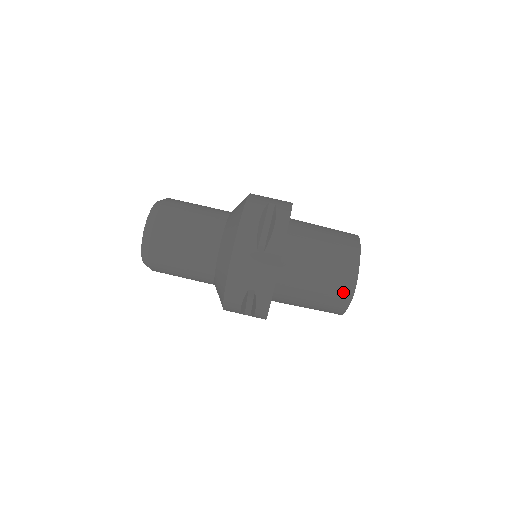
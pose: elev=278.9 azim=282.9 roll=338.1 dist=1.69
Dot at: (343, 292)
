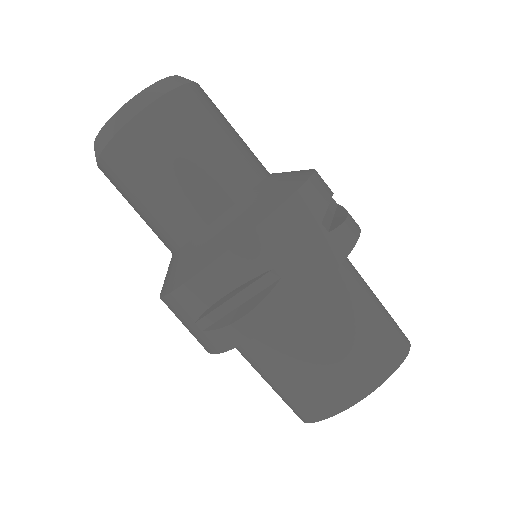
Dot at: occluded
